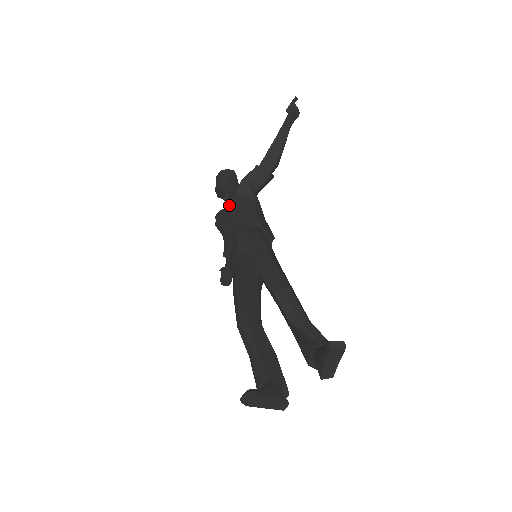
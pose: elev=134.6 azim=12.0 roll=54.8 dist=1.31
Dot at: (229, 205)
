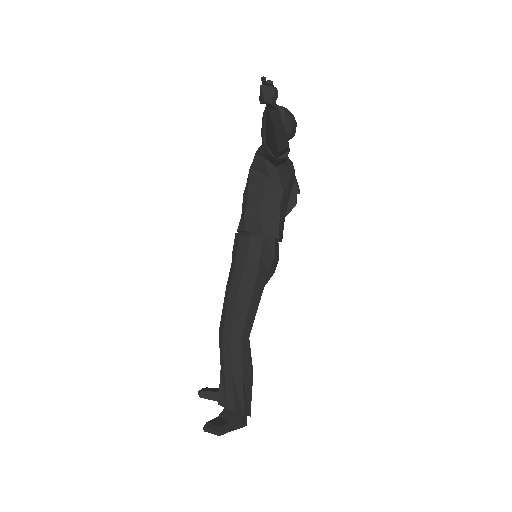
Dot at: (247, 180)
